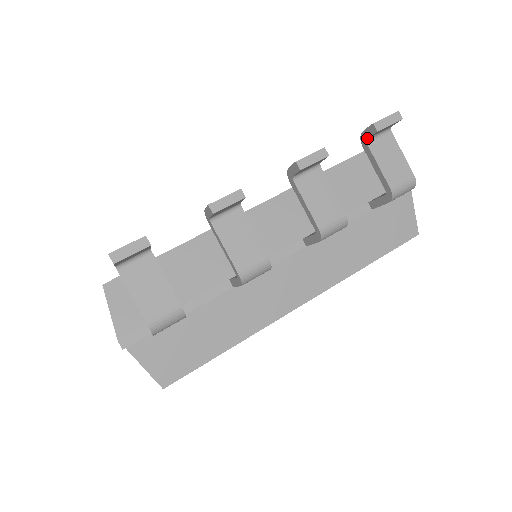
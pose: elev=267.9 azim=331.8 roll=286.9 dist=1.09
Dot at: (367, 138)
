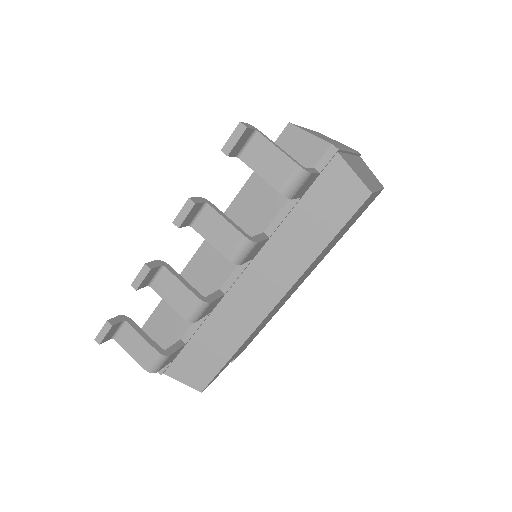
Dot at: occluded
